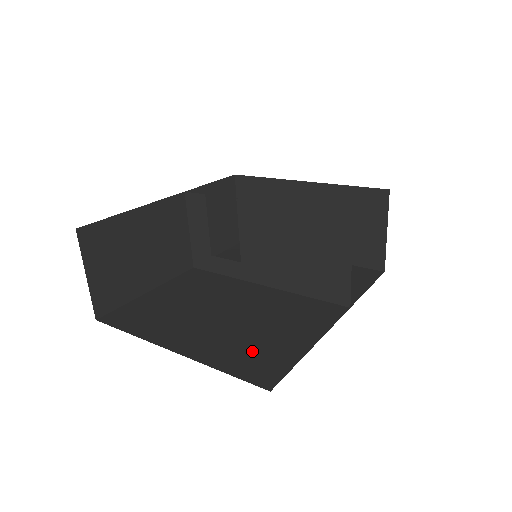
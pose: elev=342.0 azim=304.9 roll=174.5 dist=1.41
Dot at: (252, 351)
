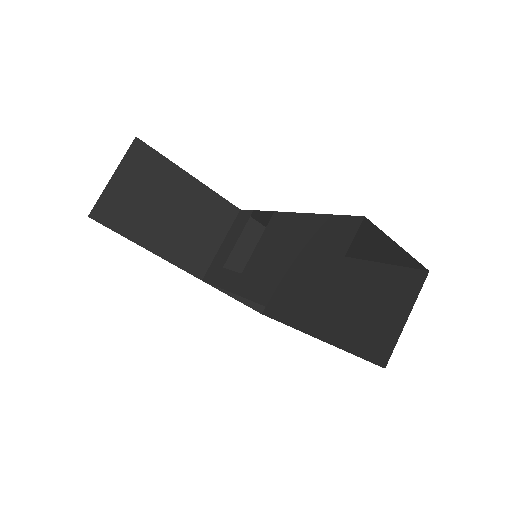
Dot at: occluded
